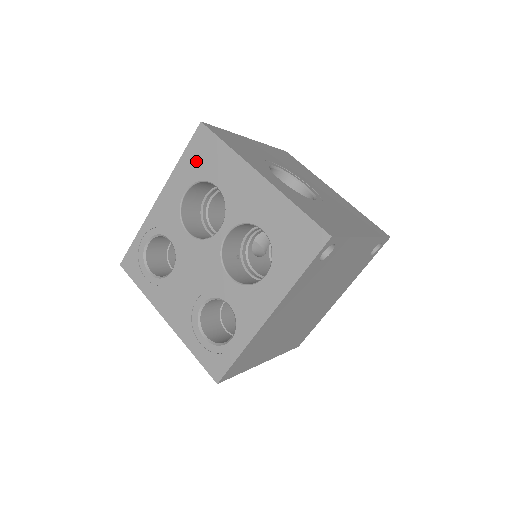
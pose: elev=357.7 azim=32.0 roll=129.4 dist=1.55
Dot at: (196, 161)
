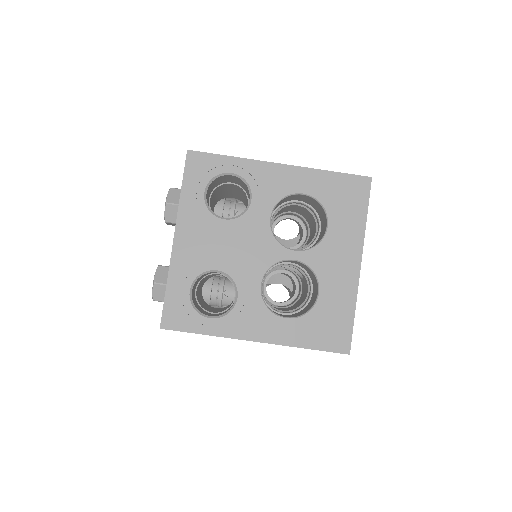
Dot at: (337, 191)
